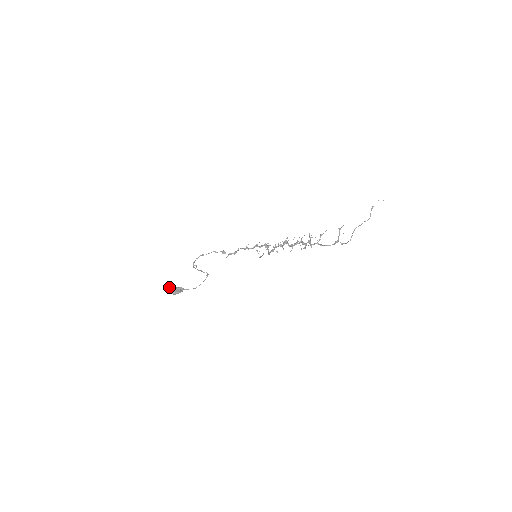
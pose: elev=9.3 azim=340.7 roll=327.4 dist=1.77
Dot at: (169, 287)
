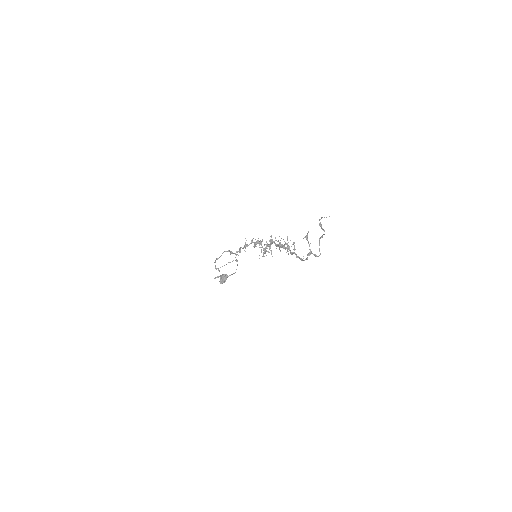
Dot at: (216, 277)
